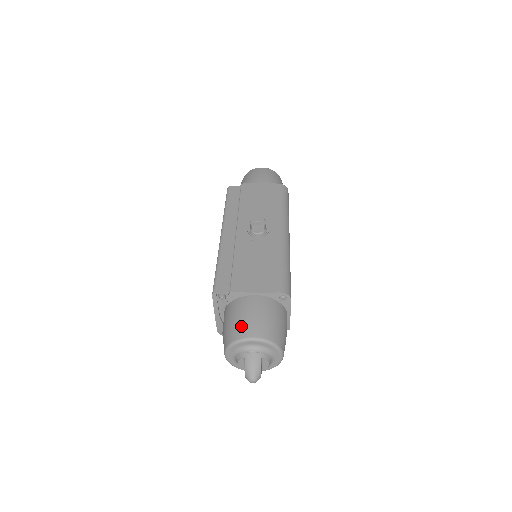
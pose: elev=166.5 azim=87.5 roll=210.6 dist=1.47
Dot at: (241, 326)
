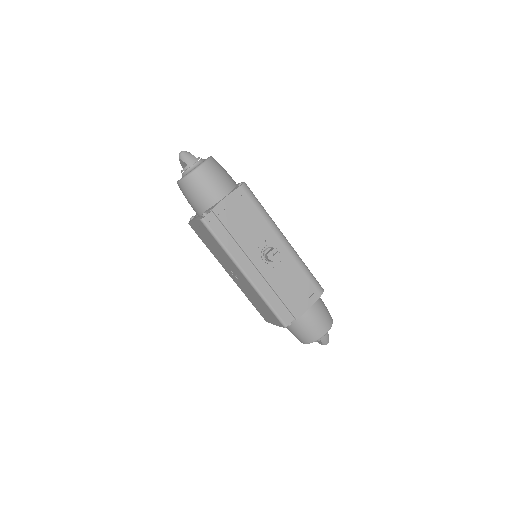
Dot at: (316, 332)
